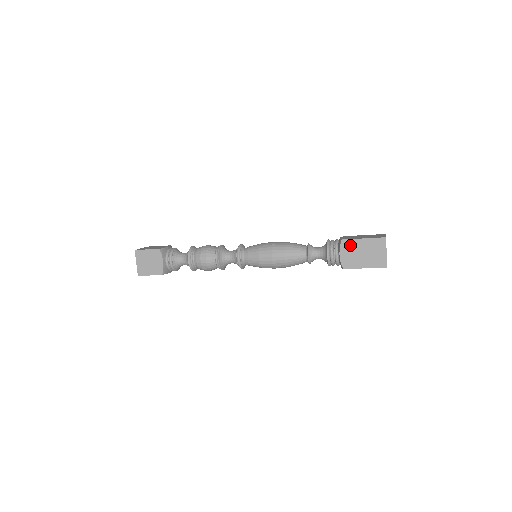
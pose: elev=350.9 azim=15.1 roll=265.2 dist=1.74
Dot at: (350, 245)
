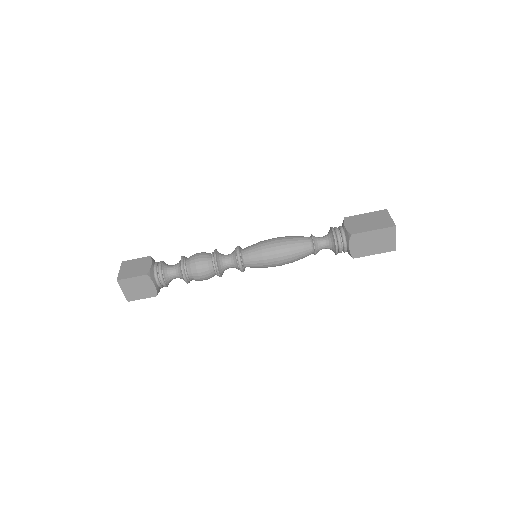
Dot at: (360, 238)
